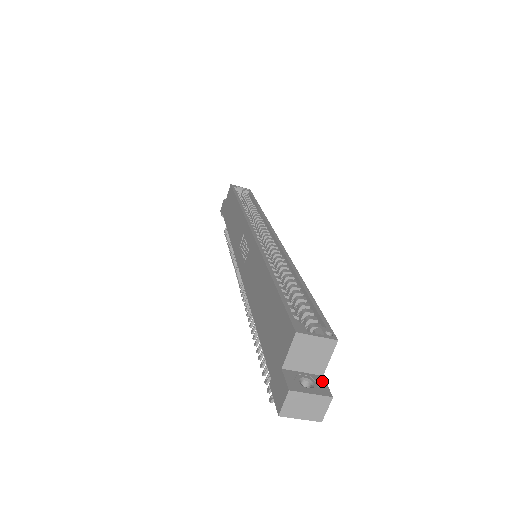
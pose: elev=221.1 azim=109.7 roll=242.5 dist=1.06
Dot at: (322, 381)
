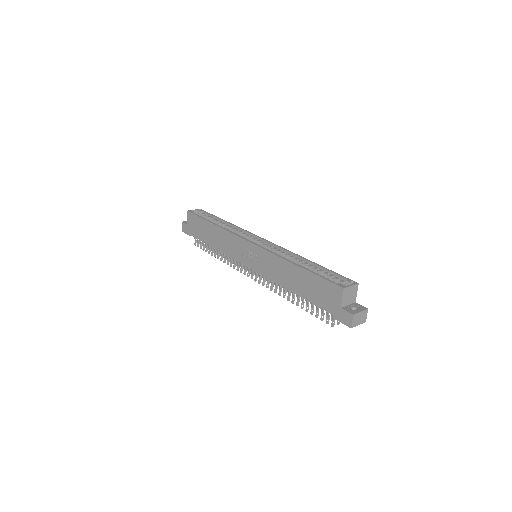
Dot at: (358, 305)
